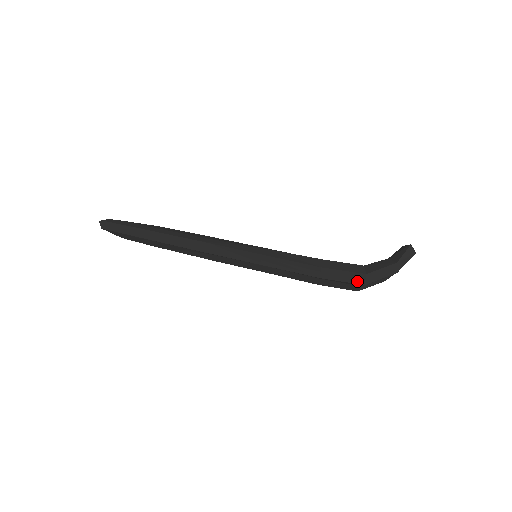
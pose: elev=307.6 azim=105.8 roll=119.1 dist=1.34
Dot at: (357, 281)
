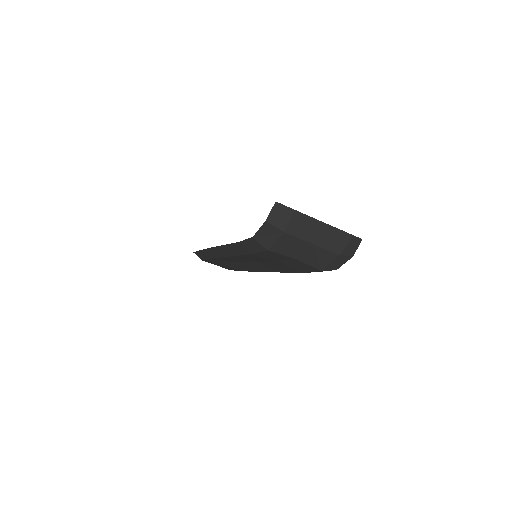
Dot at: (261, 248)
